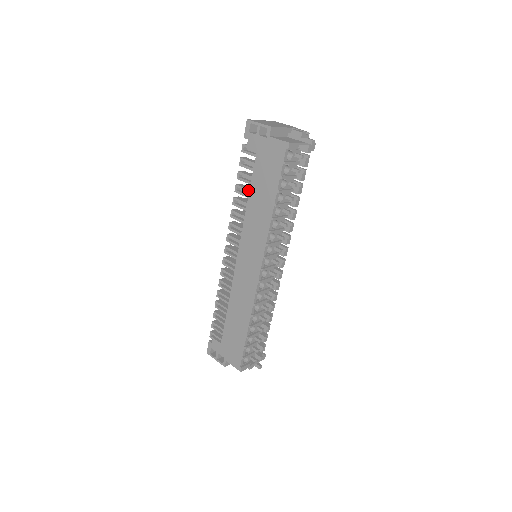
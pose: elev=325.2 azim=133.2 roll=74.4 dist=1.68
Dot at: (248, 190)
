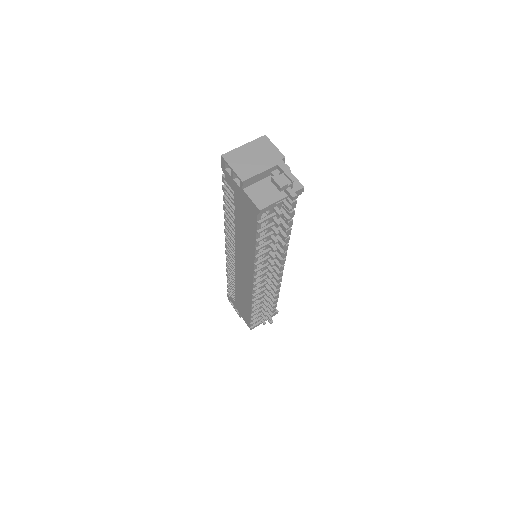
Dot at: (233, 218)
